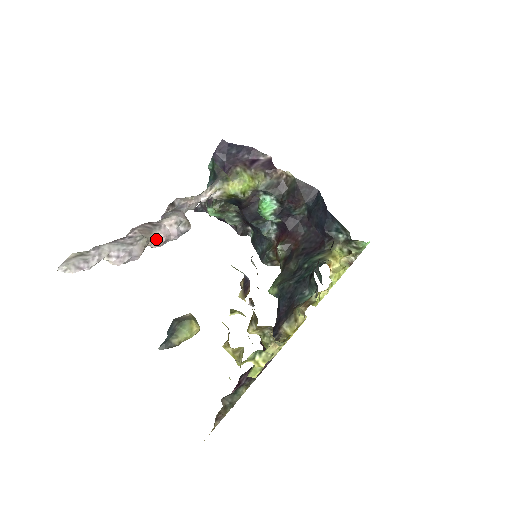
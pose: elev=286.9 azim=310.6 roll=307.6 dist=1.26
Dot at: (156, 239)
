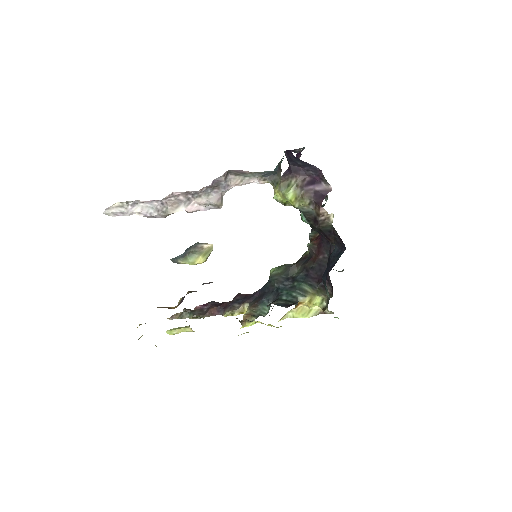
Dot at: (184, 209)
